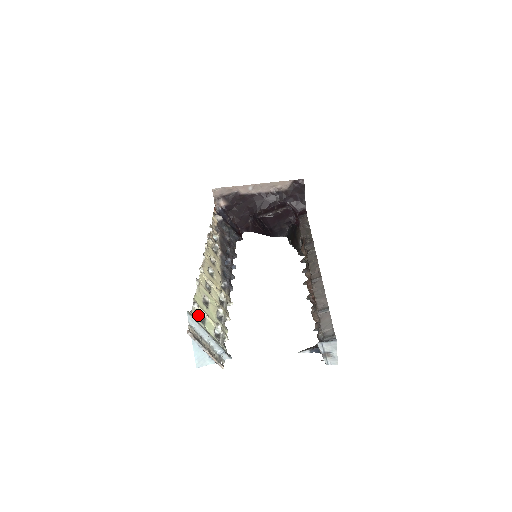
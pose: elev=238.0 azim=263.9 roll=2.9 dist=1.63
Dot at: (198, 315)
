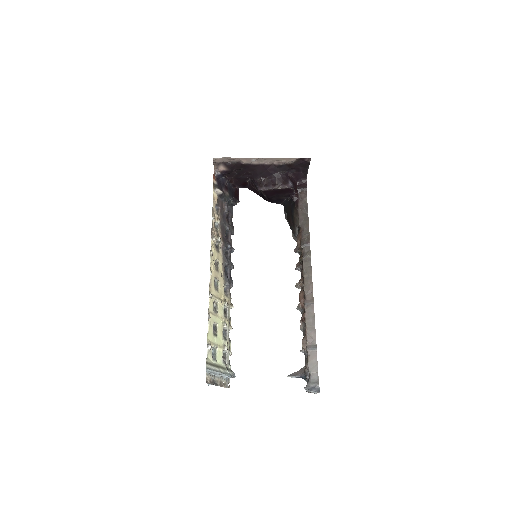
Dot at: (211, 354)
